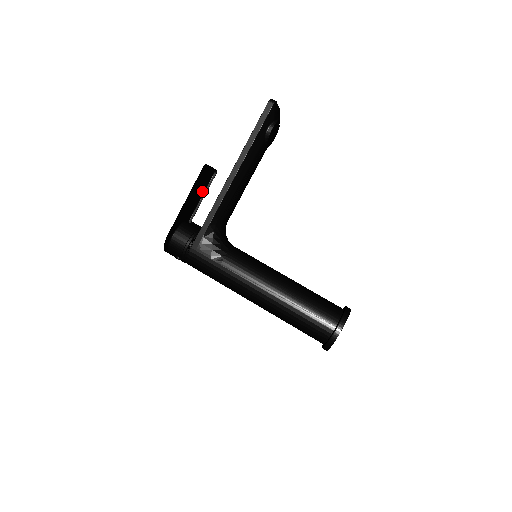
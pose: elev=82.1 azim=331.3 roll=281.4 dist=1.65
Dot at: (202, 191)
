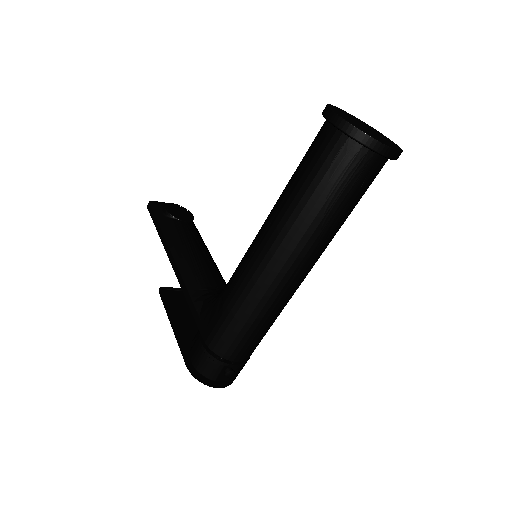
Dot at: occluded
